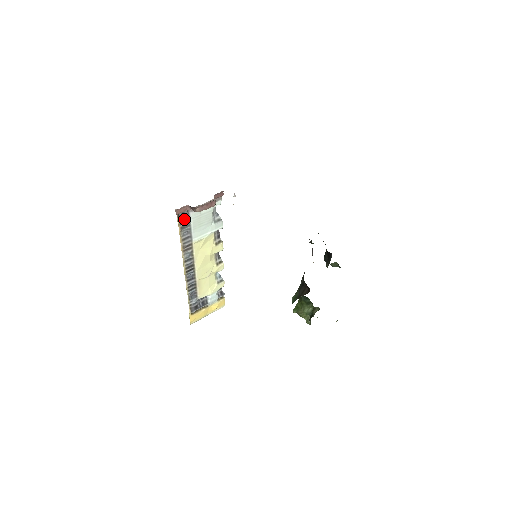
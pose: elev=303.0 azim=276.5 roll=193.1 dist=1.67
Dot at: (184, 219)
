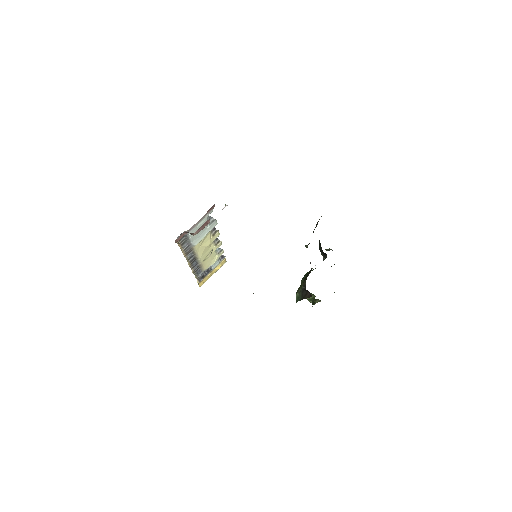
Dot at: (182, 238)
